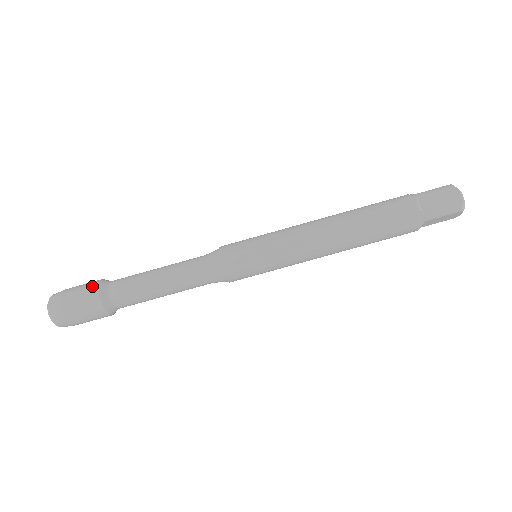
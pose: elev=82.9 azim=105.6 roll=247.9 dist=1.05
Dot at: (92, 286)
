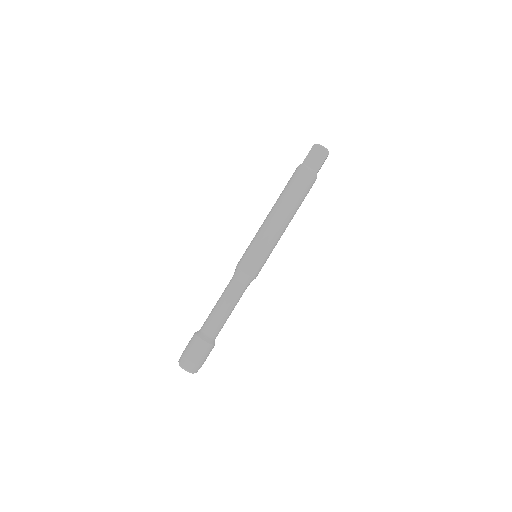
Dot at: (195, 340)
